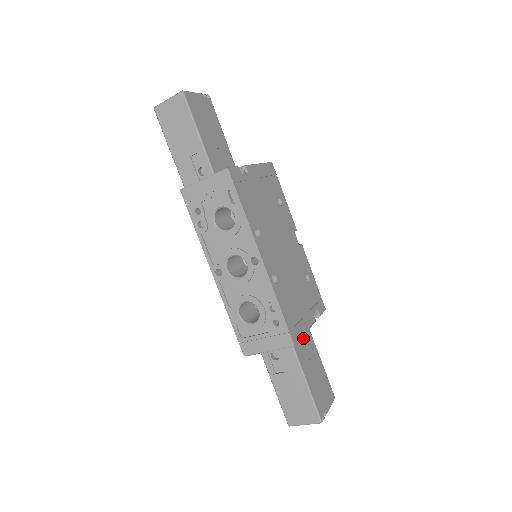
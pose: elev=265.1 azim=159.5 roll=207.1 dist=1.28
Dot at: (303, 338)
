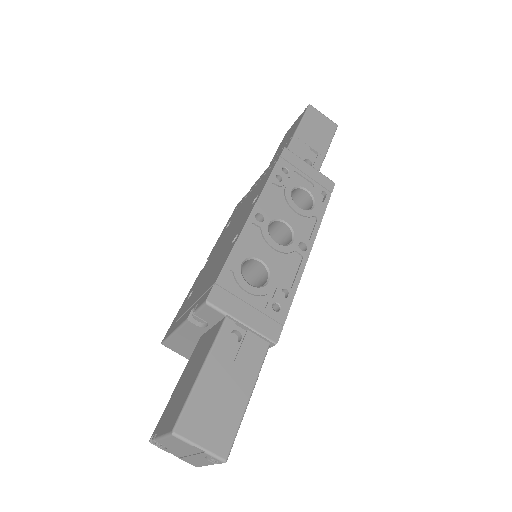
Dot at: occluded
